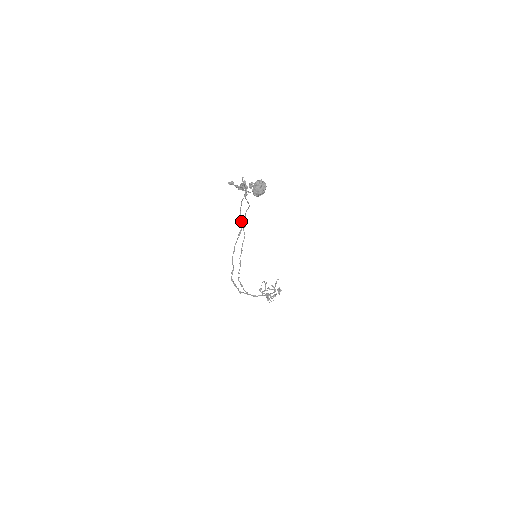
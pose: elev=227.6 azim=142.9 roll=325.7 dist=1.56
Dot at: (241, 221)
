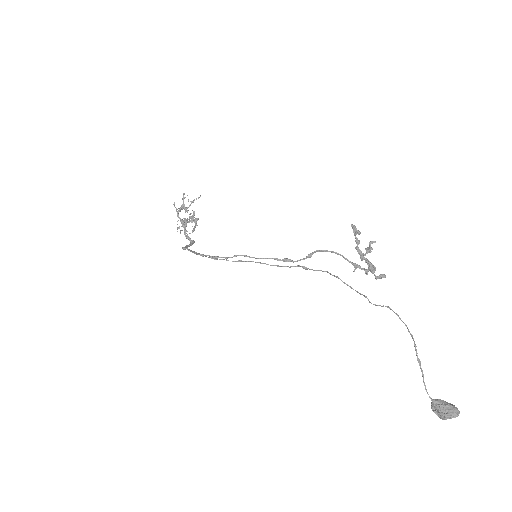
Dot at: (307, 257)
